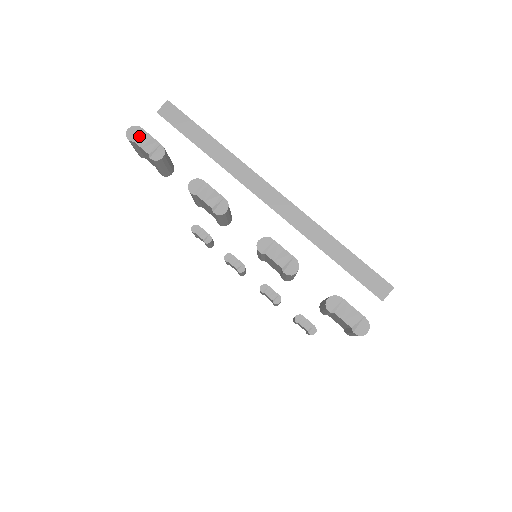
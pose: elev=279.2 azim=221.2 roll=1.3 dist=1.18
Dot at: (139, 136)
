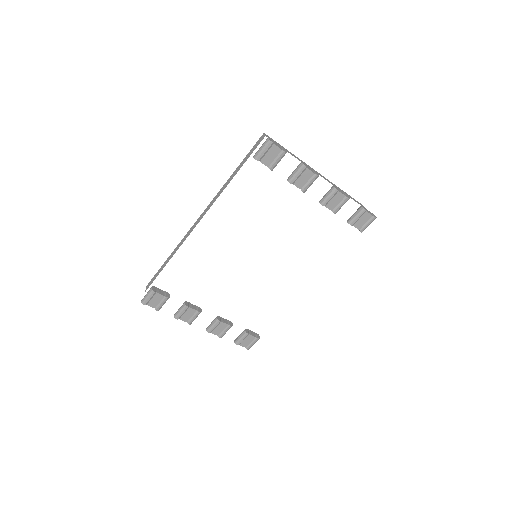
Dot at: (273, 142)
